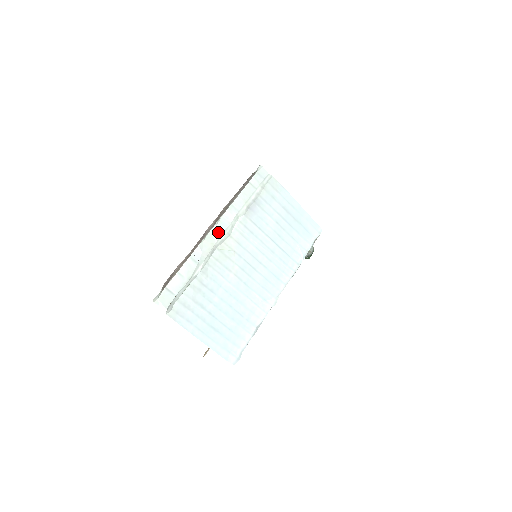
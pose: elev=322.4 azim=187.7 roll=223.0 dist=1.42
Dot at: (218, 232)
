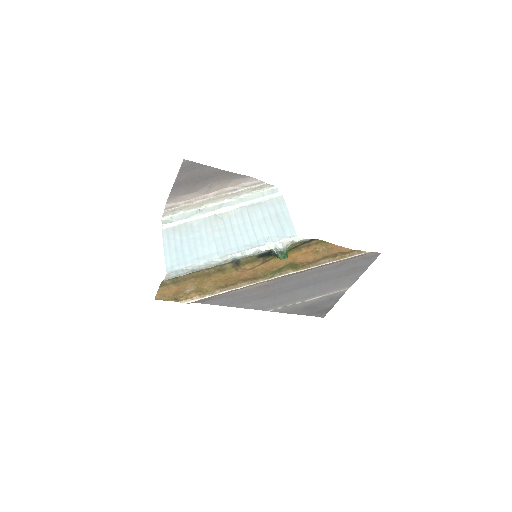
Dot at: (221, 206)
